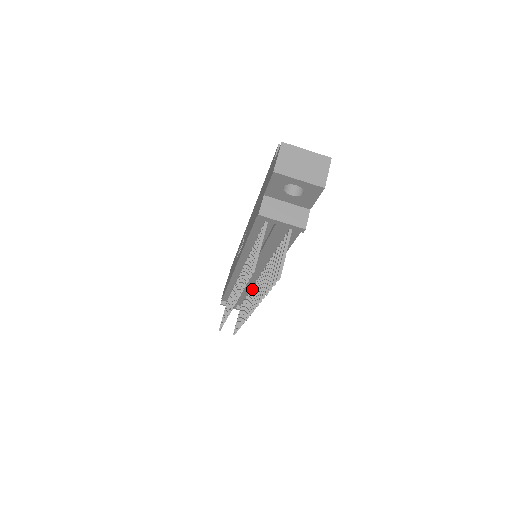
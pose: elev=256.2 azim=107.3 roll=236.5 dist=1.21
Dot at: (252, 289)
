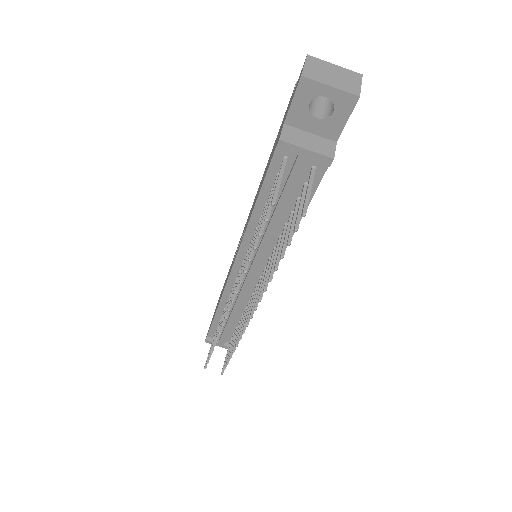
Dot at: occluded
